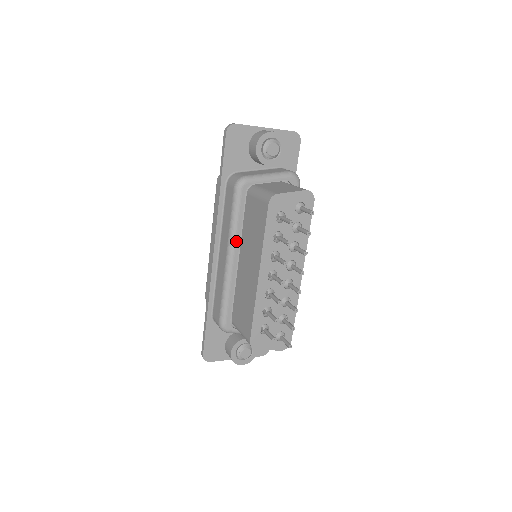
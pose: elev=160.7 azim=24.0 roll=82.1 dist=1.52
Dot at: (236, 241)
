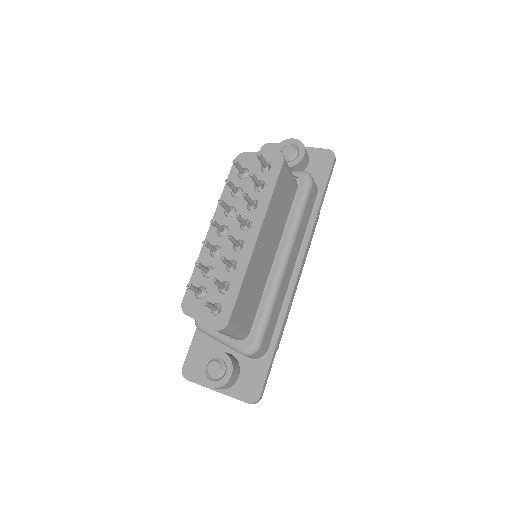
Dot at: occluded
